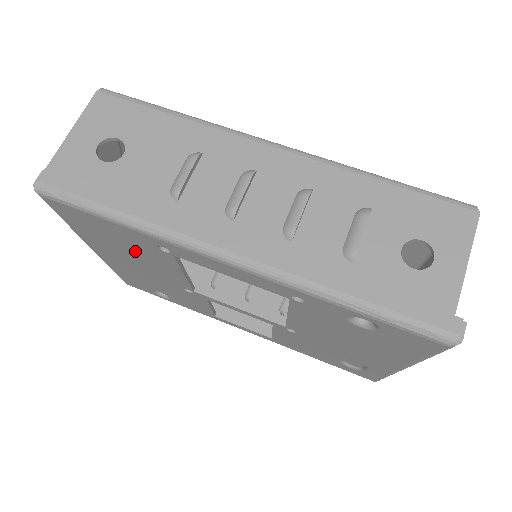
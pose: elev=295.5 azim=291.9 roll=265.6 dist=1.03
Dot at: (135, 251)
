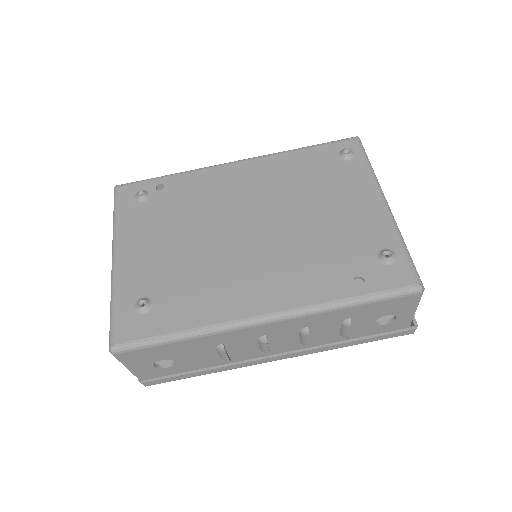
Dot at: occluded
